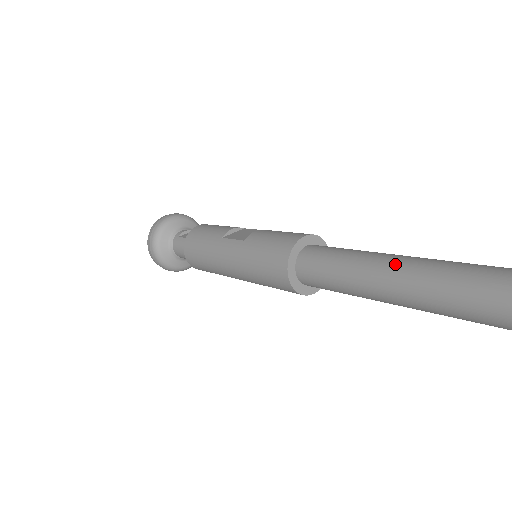
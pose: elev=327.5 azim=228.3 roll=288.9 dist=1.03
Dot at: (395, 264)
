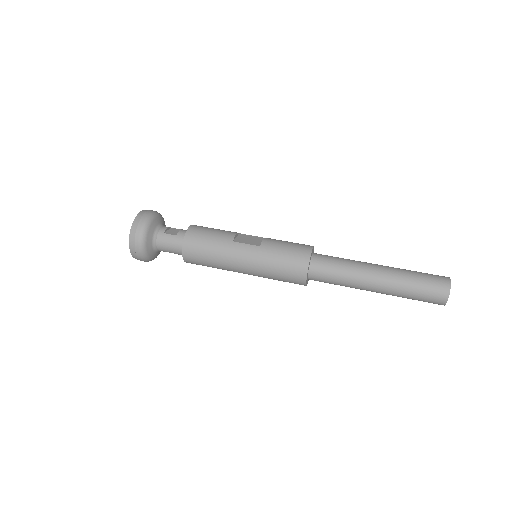
Dot at: (384, 271)
